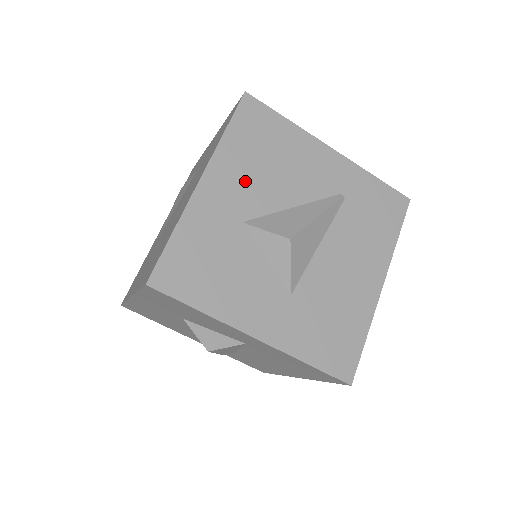
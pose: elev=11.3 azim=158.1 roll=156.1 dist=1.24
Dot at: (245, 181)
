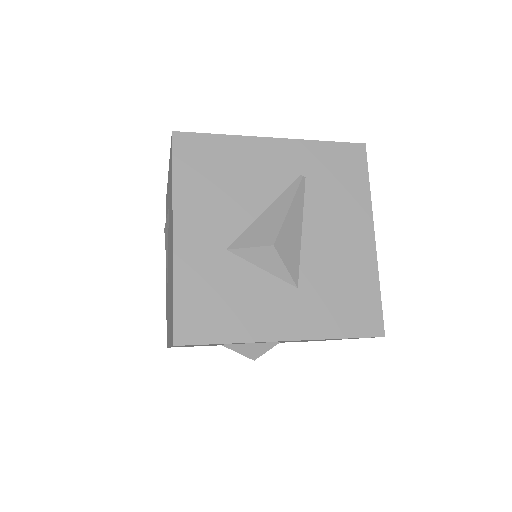
Dot at: (211, 212)
